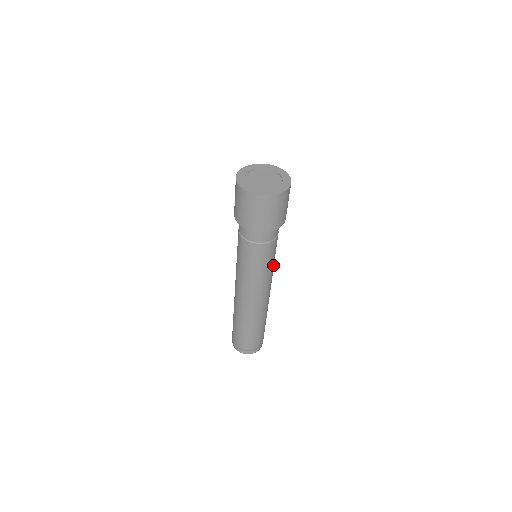
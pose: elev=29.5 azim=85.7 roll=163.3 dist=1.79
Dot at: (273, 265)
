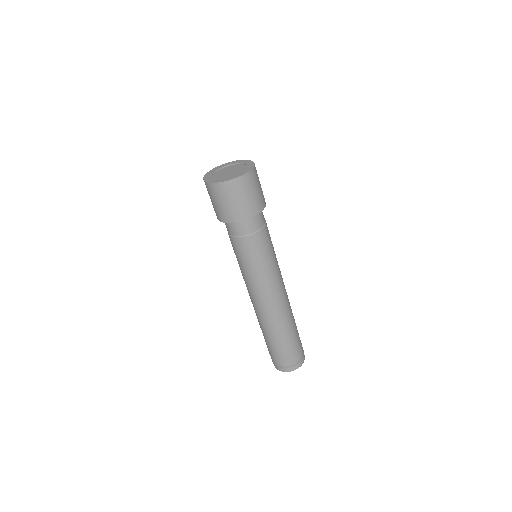
Dot at: (274, 260)
